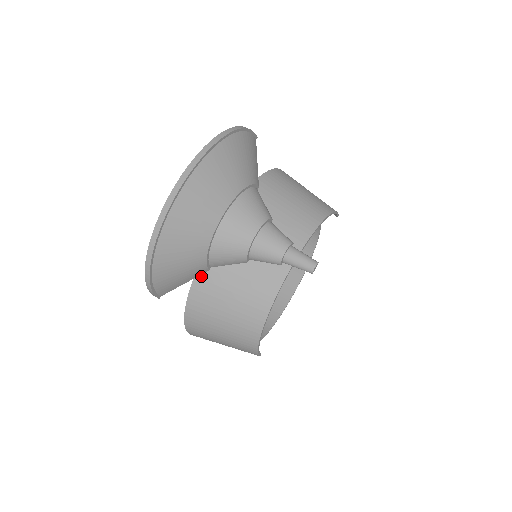
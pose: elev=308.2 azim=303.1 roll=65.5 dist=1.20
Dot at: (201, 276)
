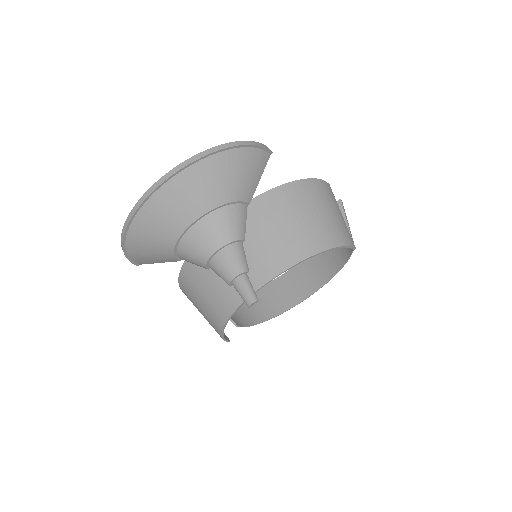
Dot at: occluded
